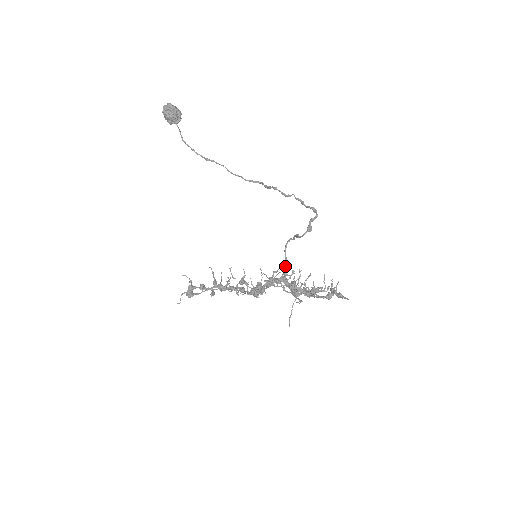
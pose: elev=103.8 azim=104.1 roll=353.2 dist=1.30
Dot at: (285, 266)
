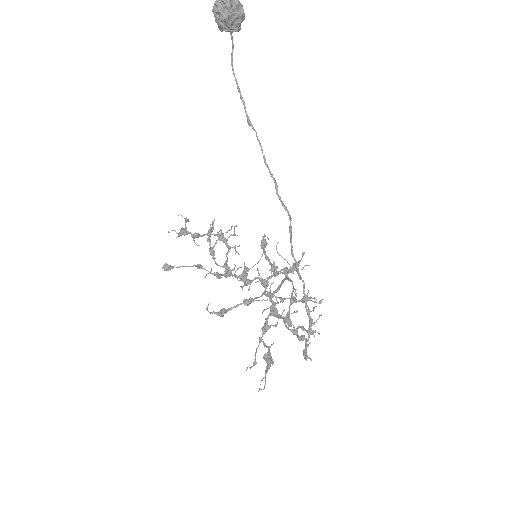
Dot at: (277, 289)
